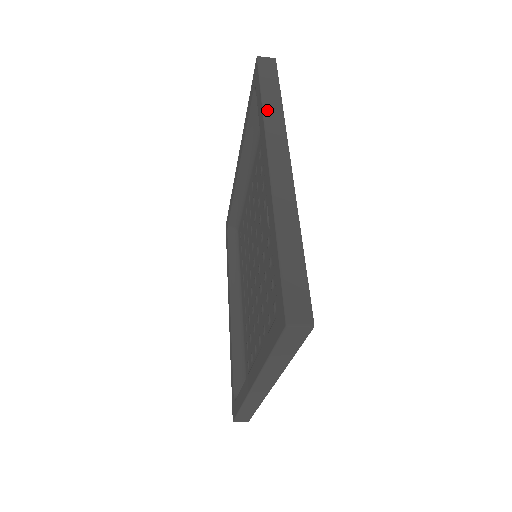
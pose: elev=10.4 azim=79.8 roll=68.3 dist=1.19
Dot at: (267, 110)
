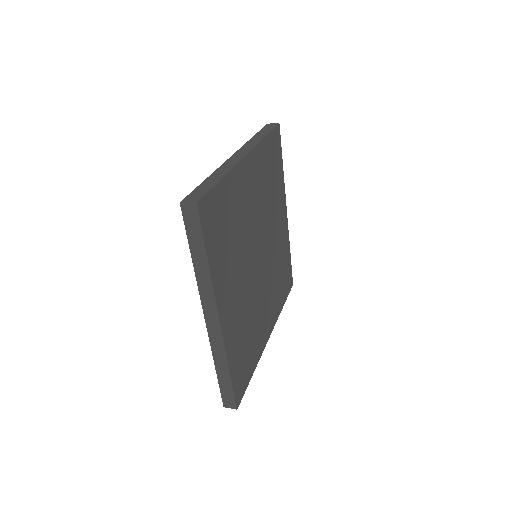
Dot at: (252, 139)
